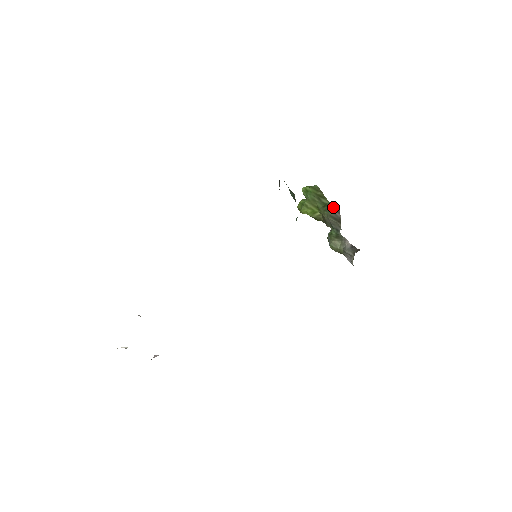
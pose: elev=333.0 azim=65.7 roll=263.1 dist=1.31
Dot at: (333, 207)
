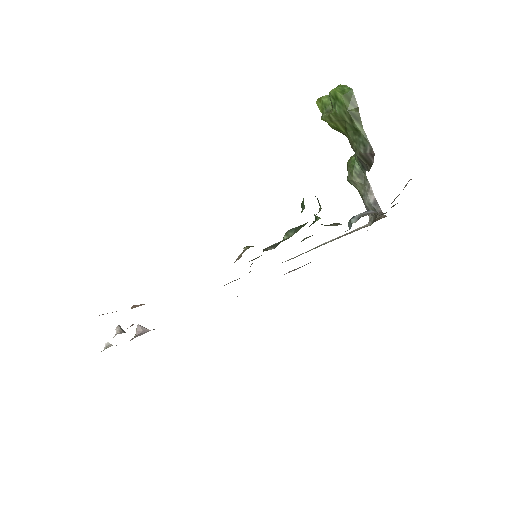
Dot at: (367, 144)
